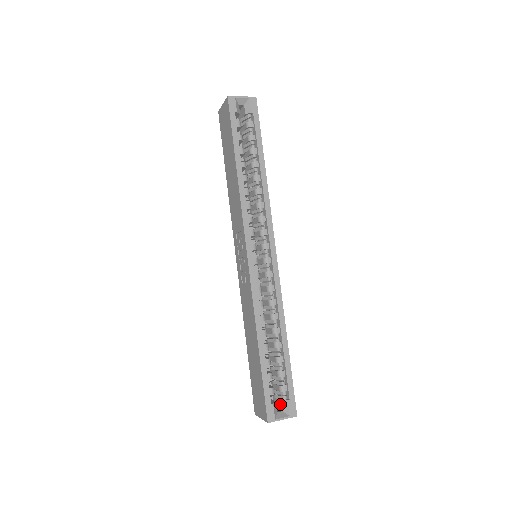
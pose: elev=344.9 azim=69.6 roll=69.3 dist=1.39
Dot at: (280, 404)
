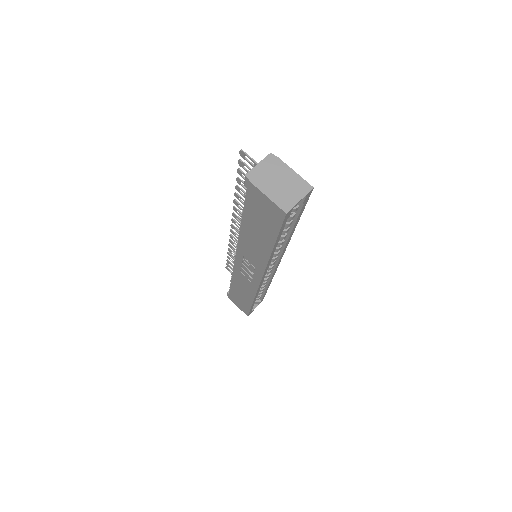
Dot at: occluded
